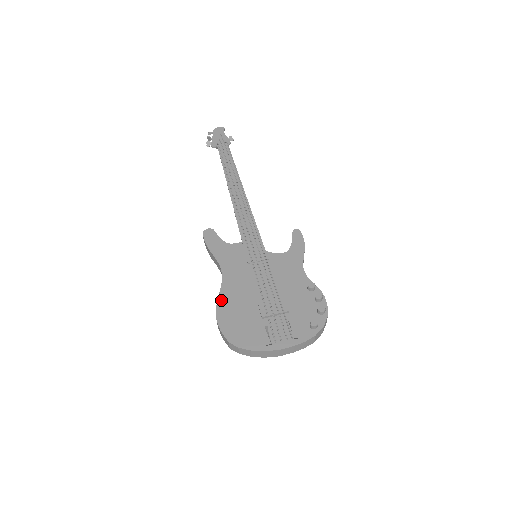
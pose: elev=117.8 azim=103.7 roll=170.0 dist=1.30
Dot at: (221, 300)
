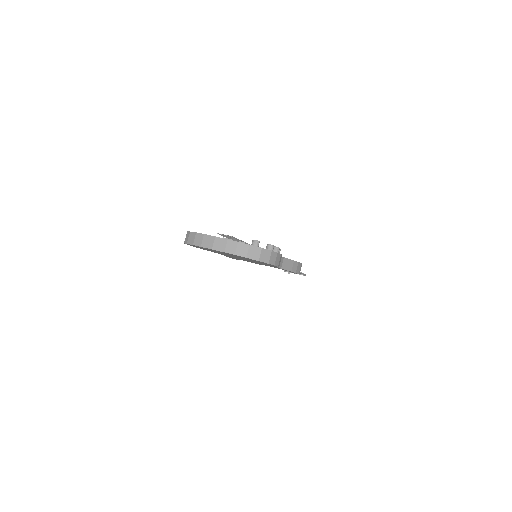
Dot at: occluded
